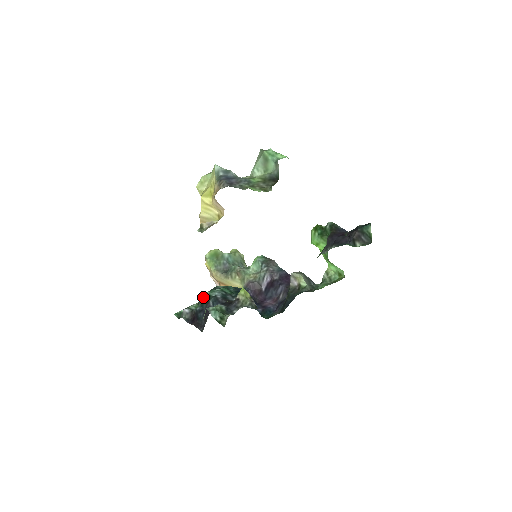
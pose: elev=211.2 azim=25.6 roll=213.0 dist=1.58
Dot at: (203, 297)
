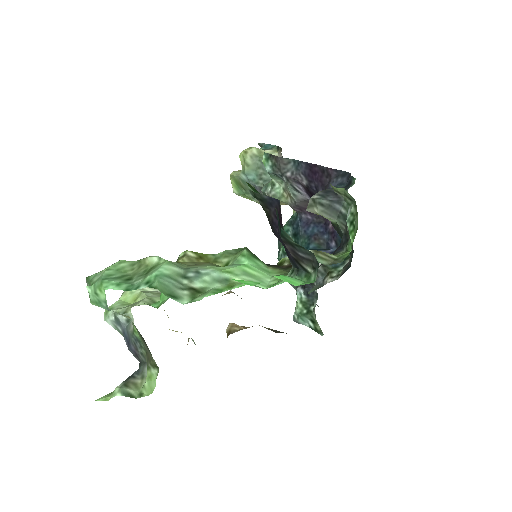
Dot at: occluded
